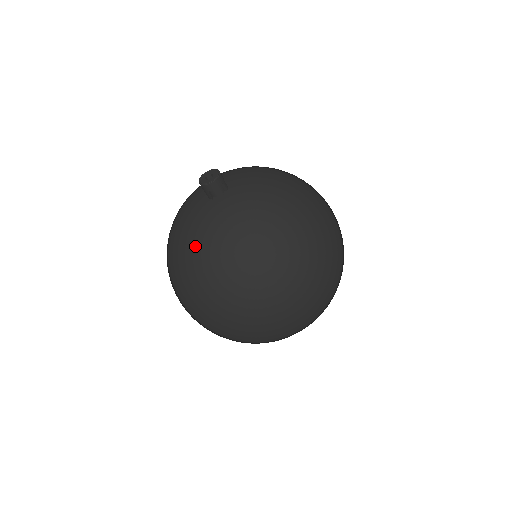
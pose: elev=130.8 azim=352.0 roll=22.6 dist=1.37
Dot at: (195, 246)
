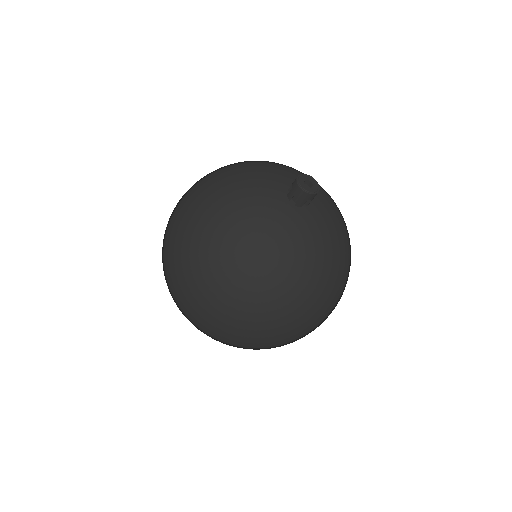
Dot at: (240, 222)
